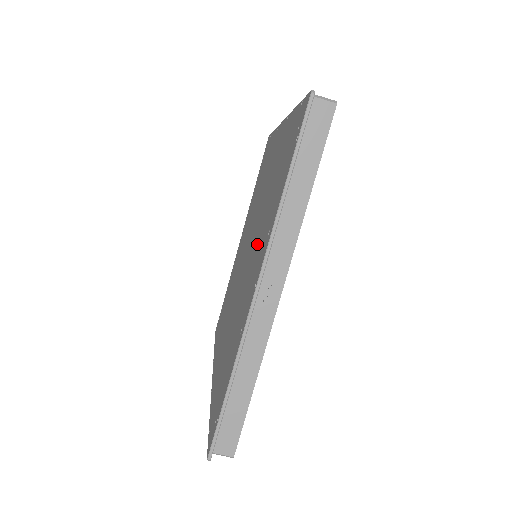
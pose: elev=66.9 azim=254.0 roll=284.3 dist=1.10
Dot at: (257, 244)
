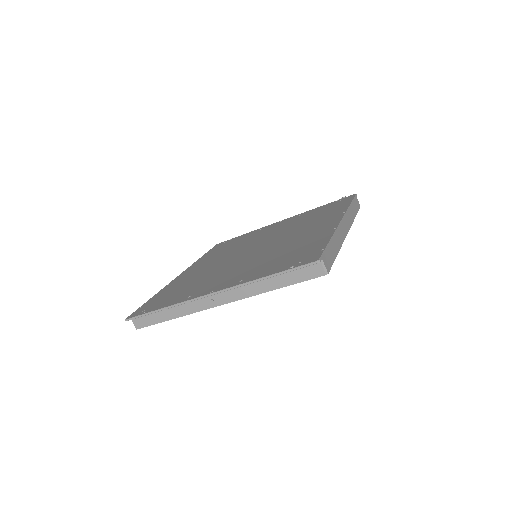
Dot at: (246, 267)
